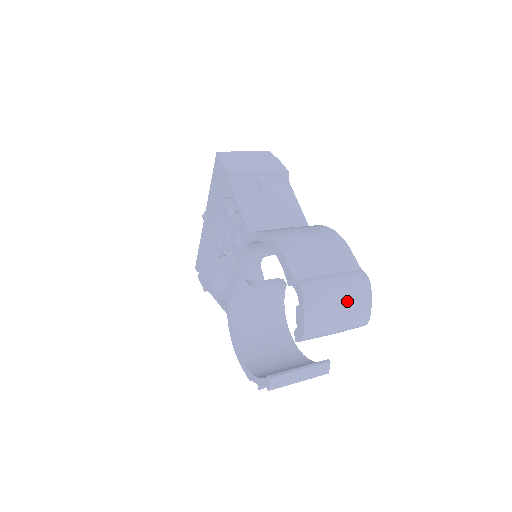
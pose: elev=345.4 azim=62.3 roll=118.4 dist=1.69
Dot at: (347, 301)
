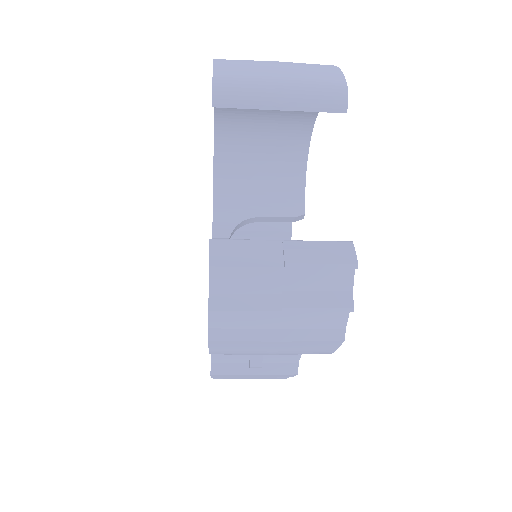
Dot at: (291, 65)
